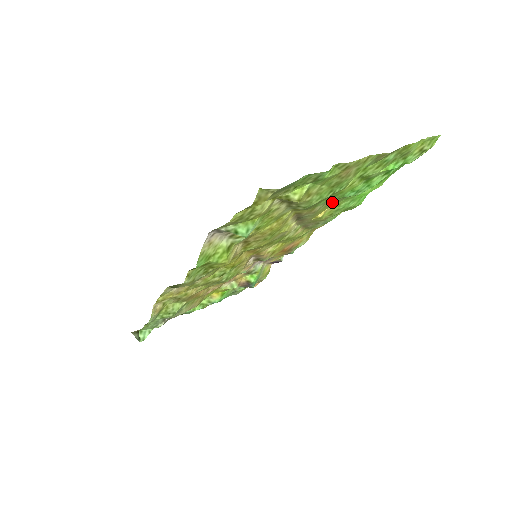
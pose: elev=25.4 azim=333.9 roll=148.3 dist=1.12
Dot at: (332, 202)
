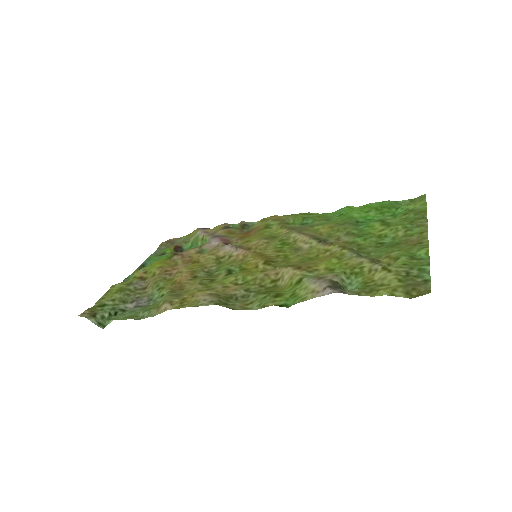
Dot at: (342, 227)
